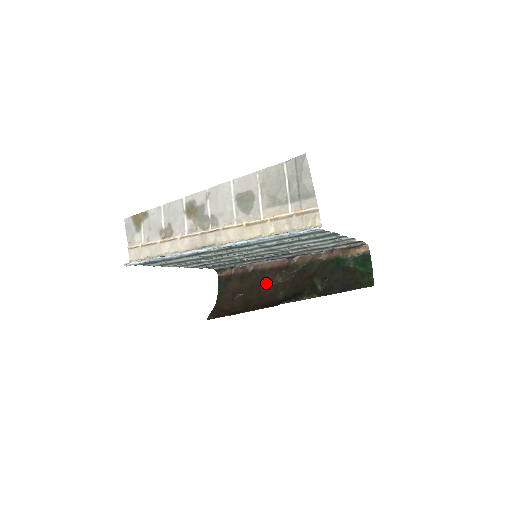
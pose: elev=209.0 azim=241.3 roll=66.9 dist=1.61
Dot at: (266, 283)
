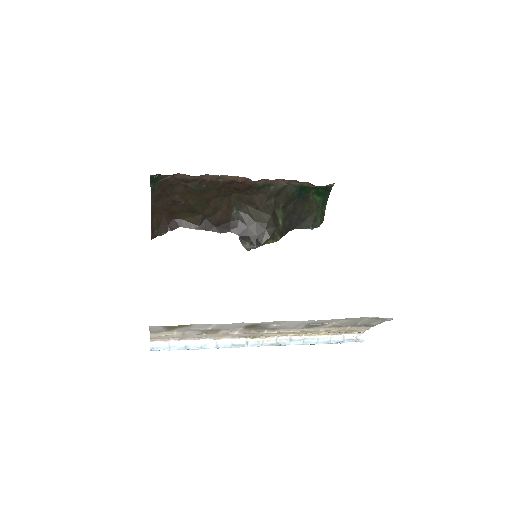
Dot at: (218, 196)
